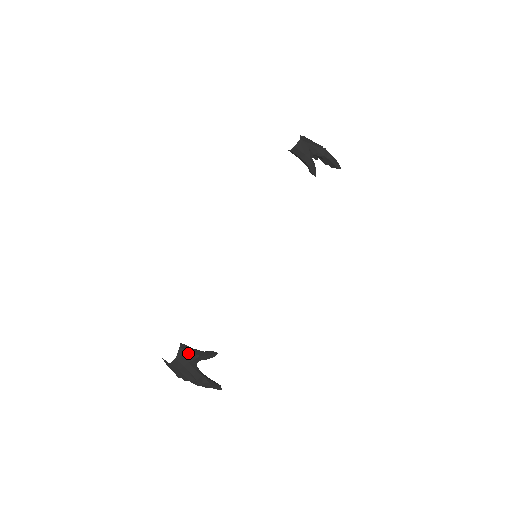
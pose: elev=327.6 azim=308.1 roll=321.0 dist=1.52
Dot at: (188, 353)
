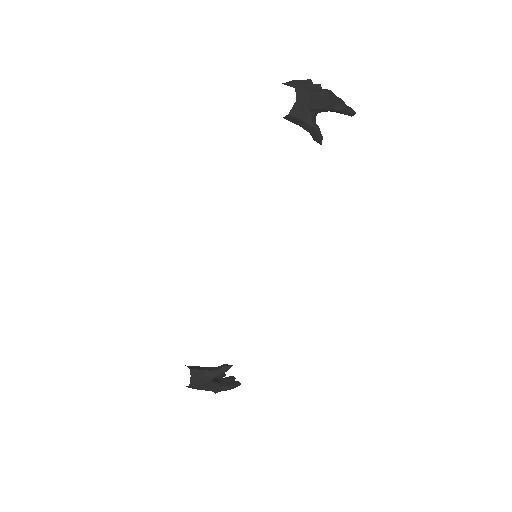
Dot at: (201, 378)
